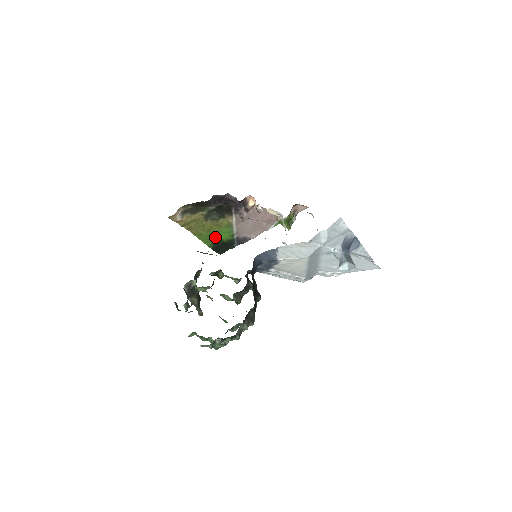
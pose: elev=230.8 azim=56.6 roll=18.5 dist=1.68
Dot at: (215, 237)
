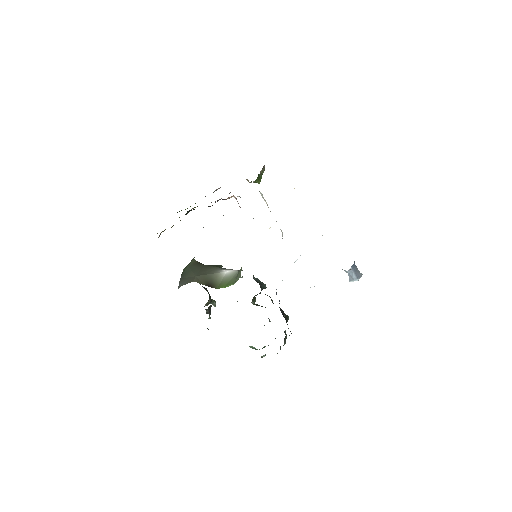
Dot at: occluded
